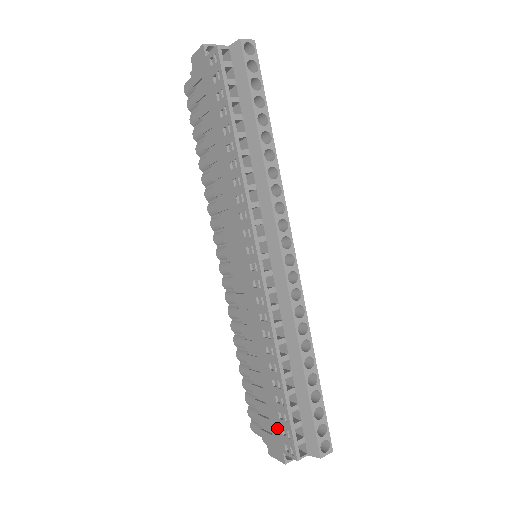
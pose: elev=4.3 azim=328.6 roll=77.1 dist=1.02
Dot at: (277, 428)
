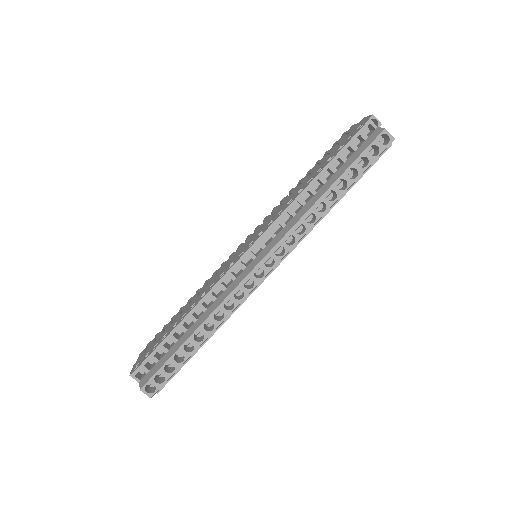
Dot at: (149, 351)
